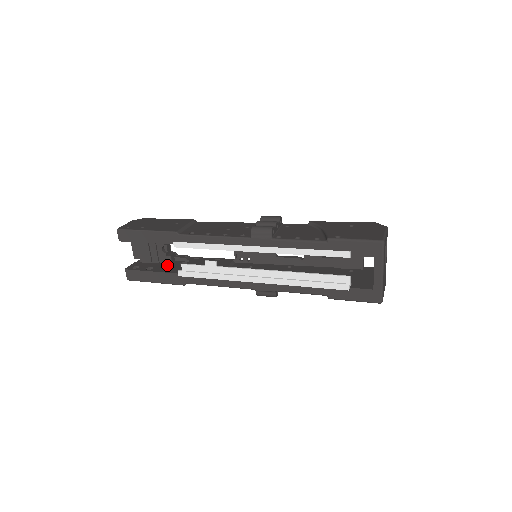
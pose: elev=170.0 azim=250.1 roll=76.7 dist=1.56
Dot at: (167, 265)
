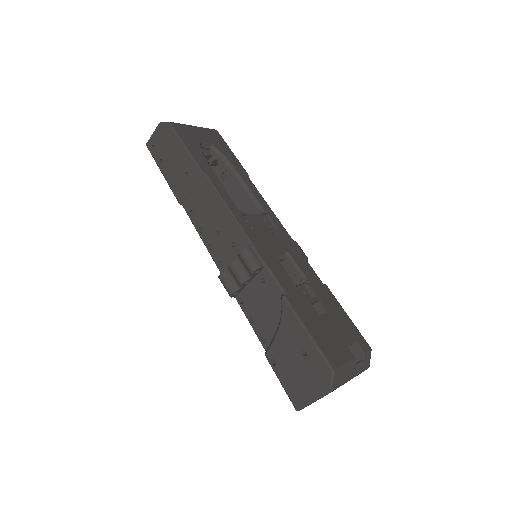
Dot at: occluded
